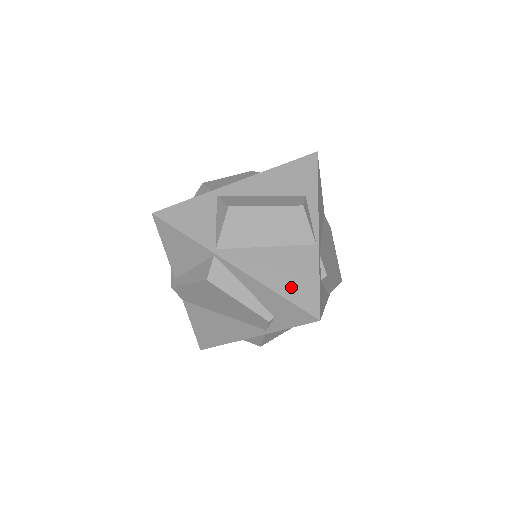
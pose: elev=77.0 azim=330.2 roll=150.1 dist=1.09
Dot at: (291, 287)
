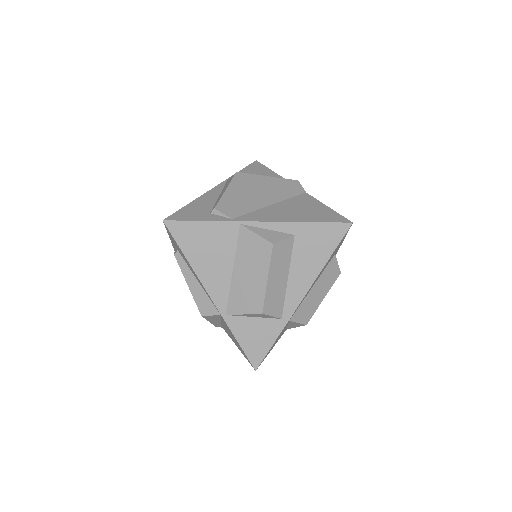
Dot at: occluded
